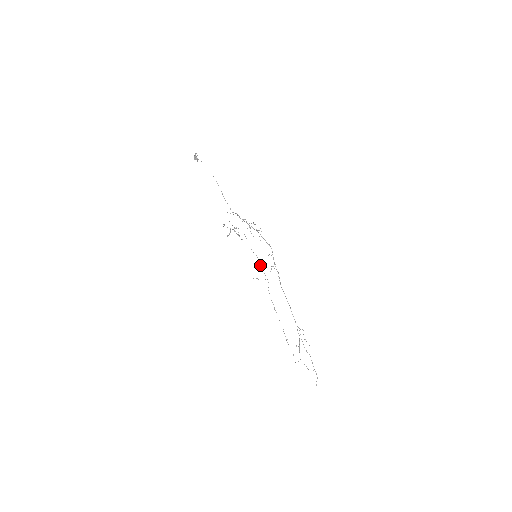
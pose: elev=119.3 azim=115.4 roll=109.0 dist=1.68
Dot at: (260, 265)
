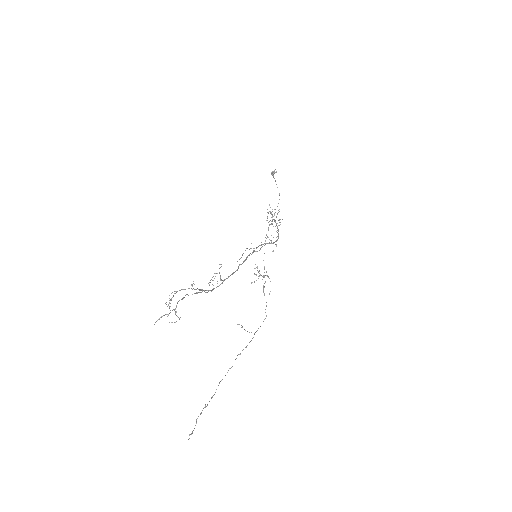
Dot at: occluded
